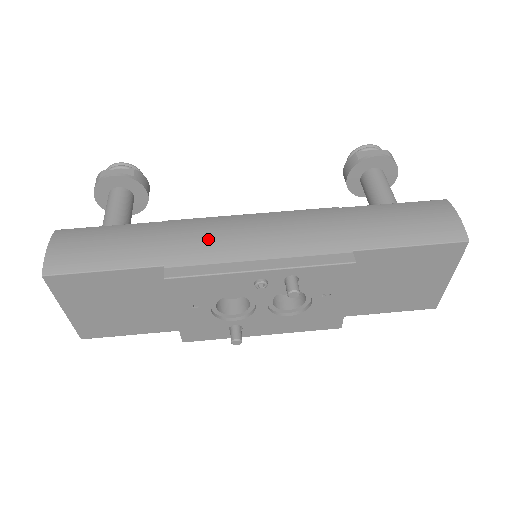
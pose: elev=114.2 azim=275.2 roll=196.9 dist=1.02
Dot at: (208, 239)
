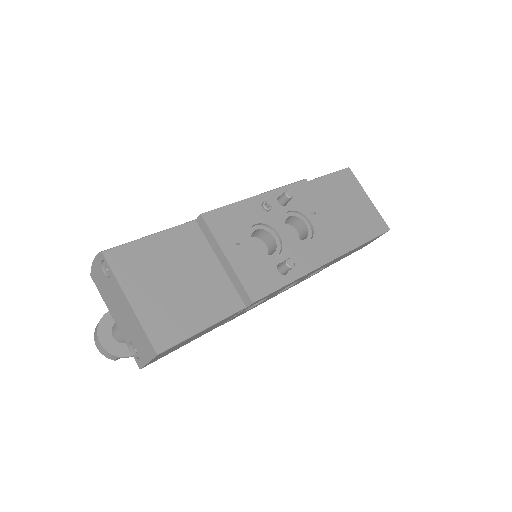
Dot at: occluded
